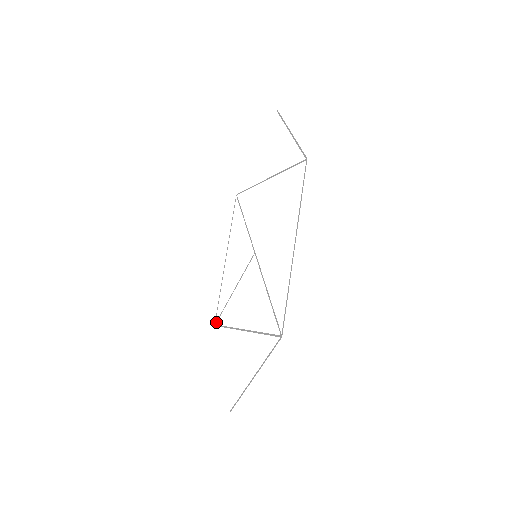
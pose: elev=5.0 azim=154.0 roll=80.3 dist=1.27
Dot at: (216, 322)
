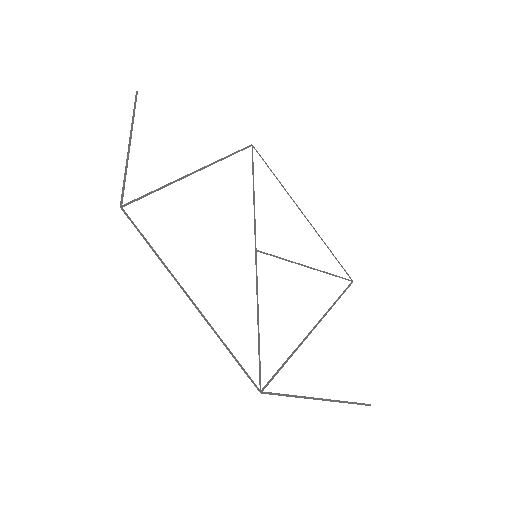
Dot at: (348, 280)
